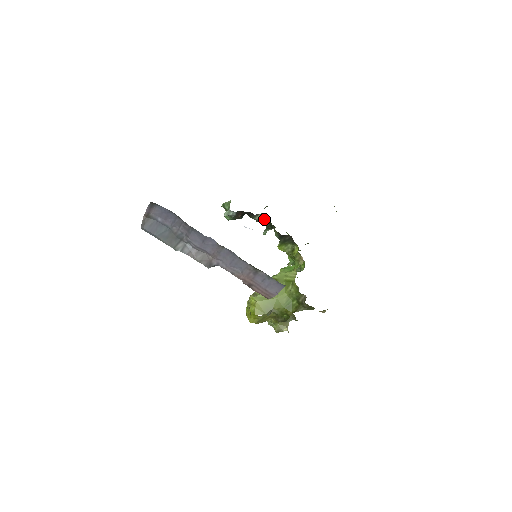
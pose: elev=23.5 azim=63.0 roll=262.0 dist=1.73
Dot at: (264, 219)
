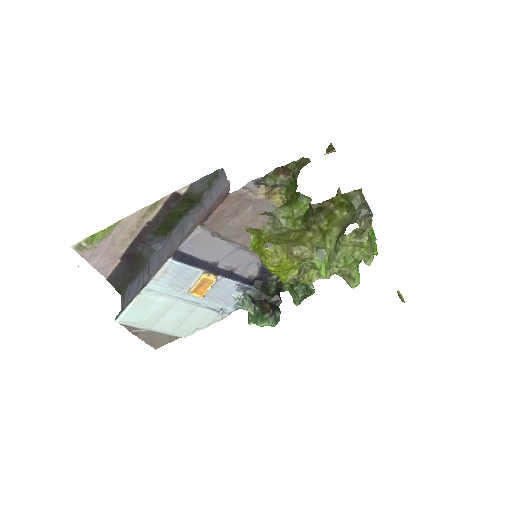
Dot at: occluded
